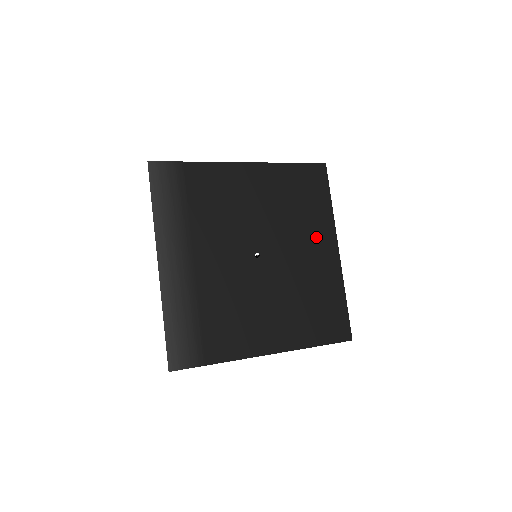
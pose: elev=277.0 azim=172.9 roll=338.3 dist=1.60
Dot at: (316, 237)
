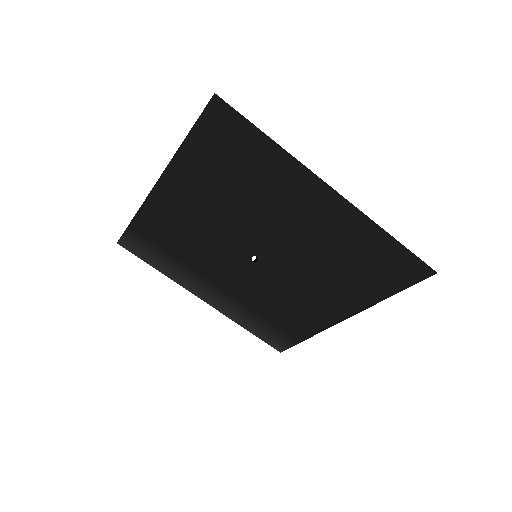
Dot at: (293, 197)
